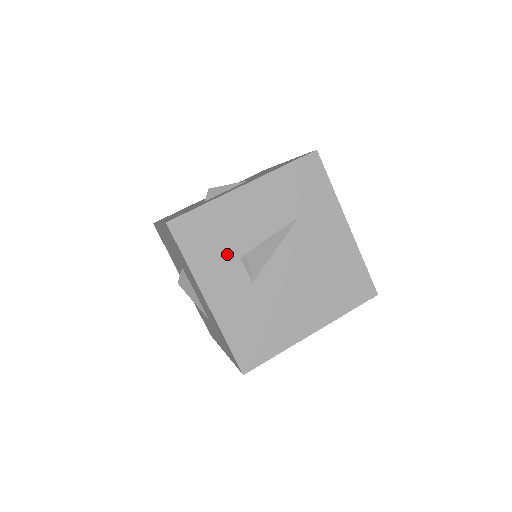
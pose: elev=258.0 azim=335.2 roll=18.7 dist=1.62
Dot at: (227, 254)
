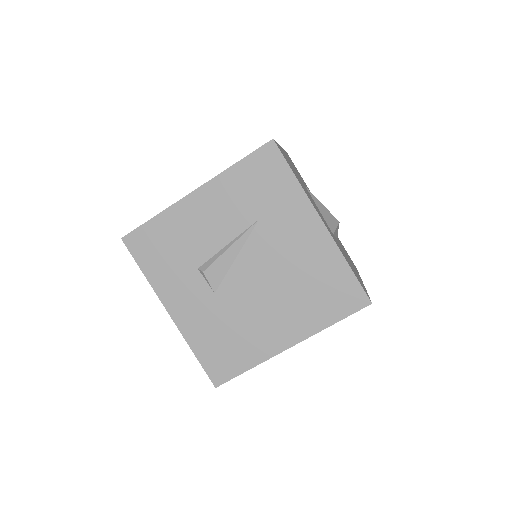
Dot at: (184, 265)
